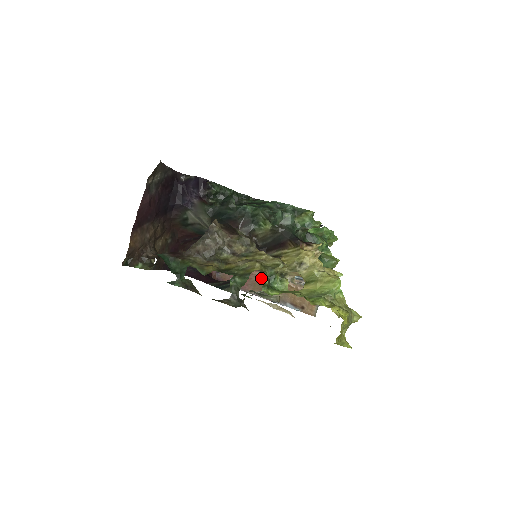
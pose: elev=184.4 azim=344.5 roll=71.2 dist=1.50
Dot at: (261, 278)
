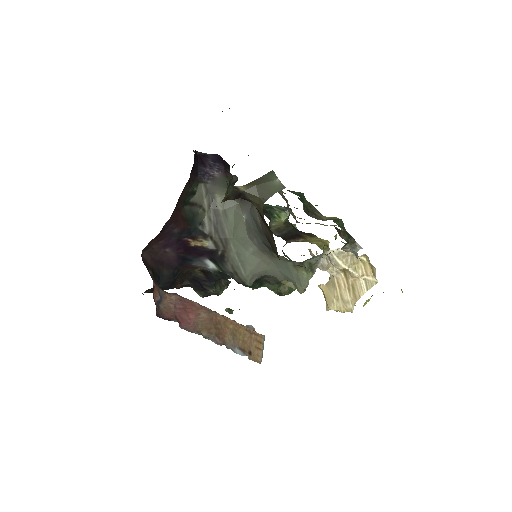
Dot at: (210, 314)
